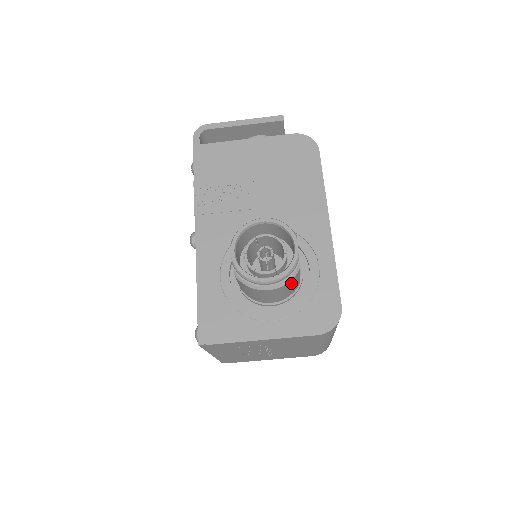
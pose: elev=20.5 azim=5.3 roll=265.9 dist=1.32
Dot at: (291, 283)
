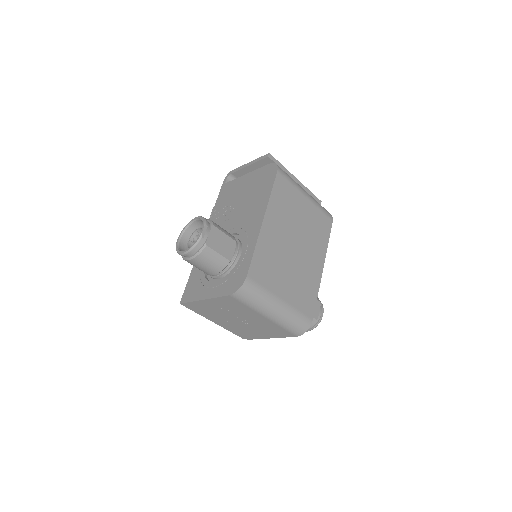
Dot at: (205, 256)
